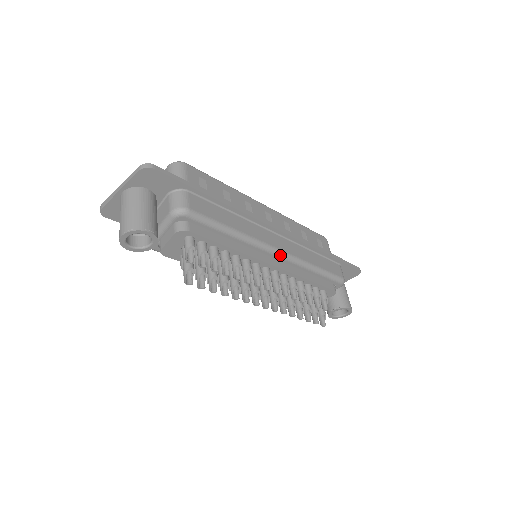
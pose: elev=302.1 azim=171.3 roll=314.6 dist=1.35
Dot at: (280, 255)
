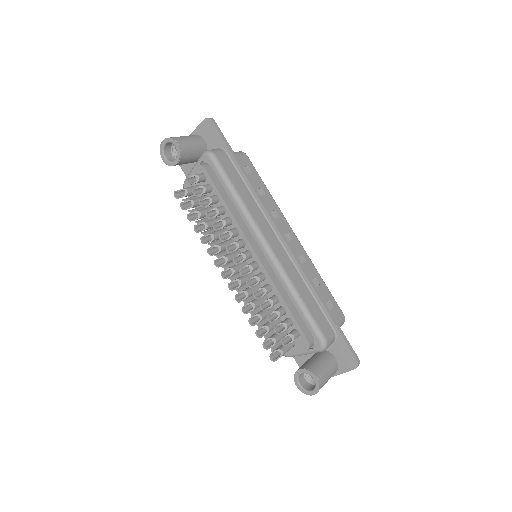
Dot at: (267, 250)
